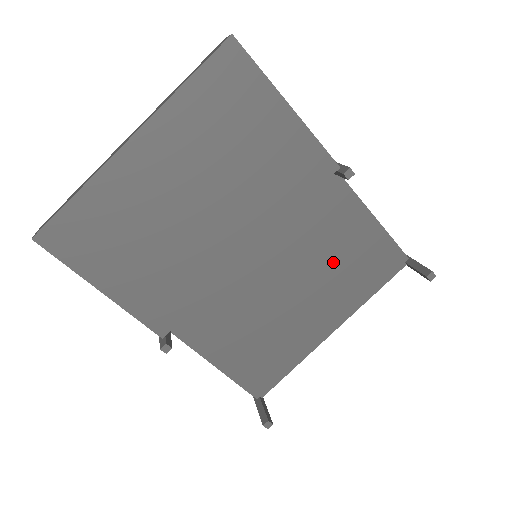
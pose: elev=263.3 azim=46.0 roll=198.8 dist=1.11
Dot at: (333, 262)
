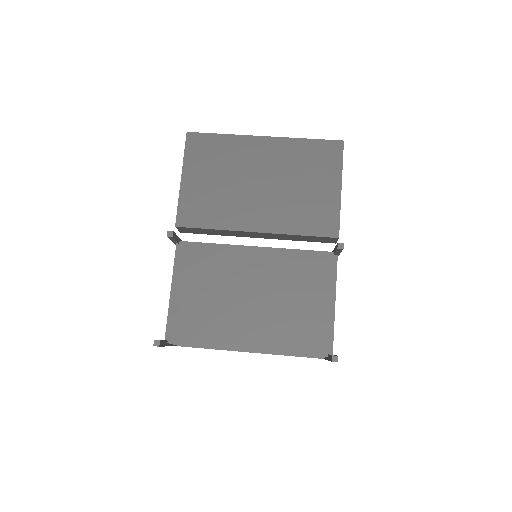
Dot at: (289, 305)
